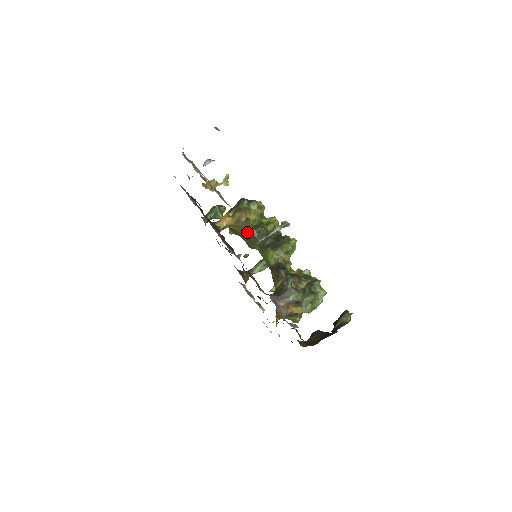
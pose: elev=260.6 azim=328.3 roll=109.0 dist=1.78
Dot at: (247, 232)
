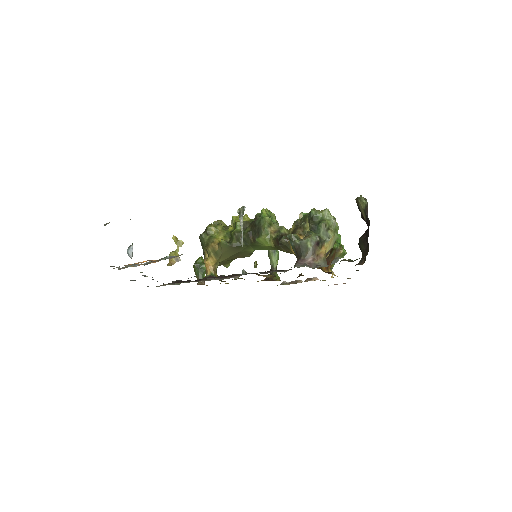
Dot at: (231, 251)
